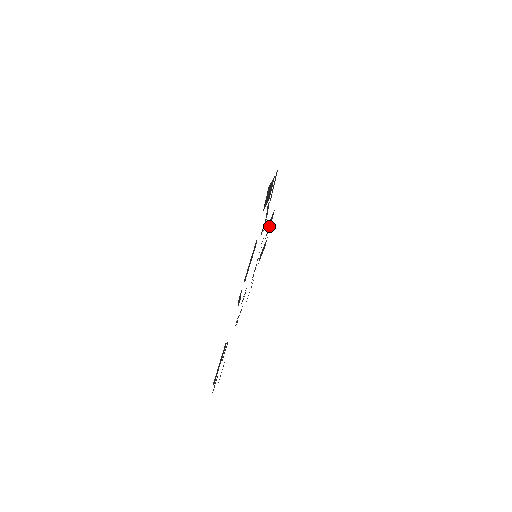
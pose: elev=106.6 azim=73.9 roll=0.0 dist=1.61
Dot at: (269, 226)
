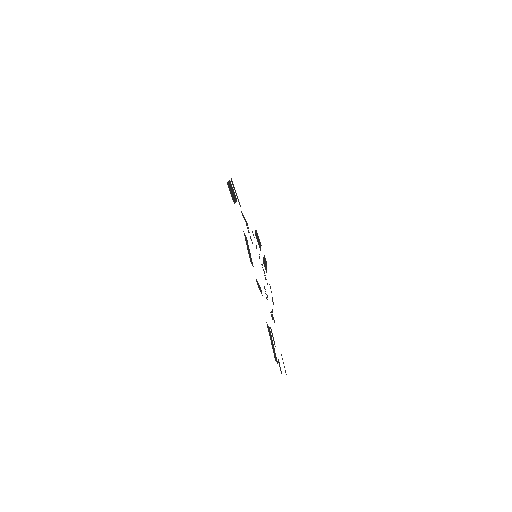
Dot at: occluded
